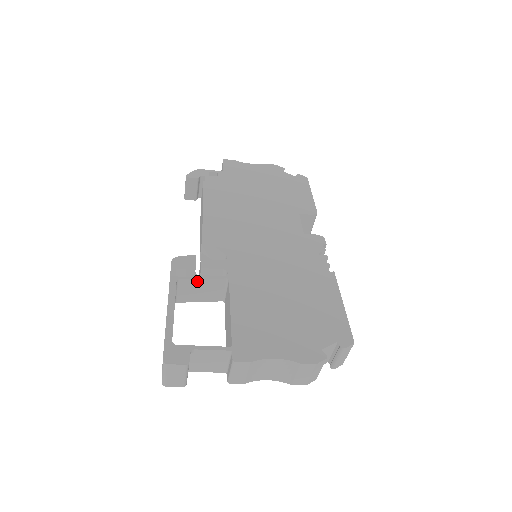
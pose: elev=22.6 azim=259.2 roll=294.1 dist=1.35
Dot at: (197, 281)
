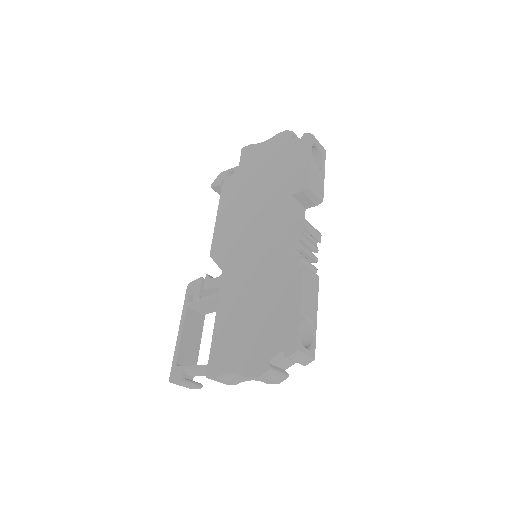
Dot at: (201, 302)
